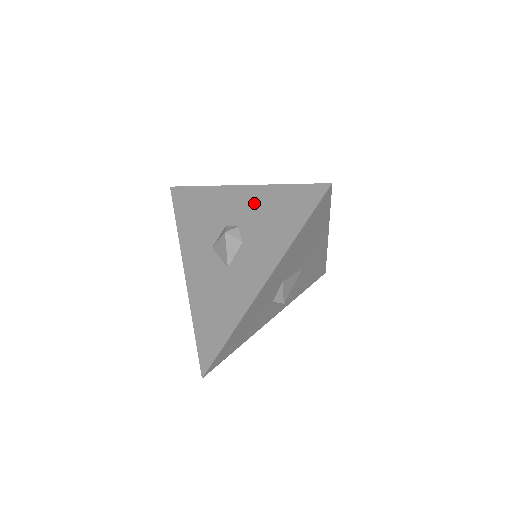
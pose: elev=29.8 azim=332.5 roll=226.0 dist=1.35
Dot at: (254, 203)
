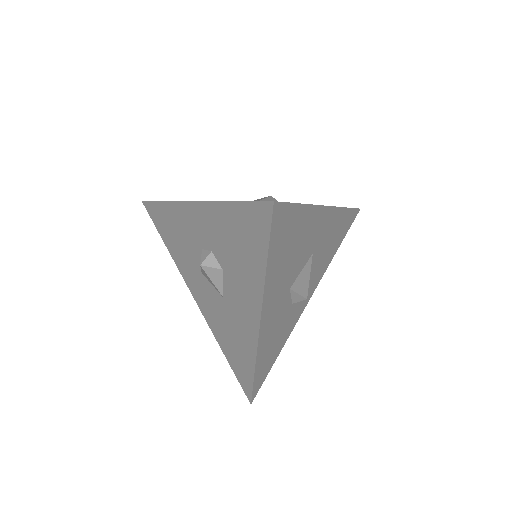
Dot at: (213, 224)
